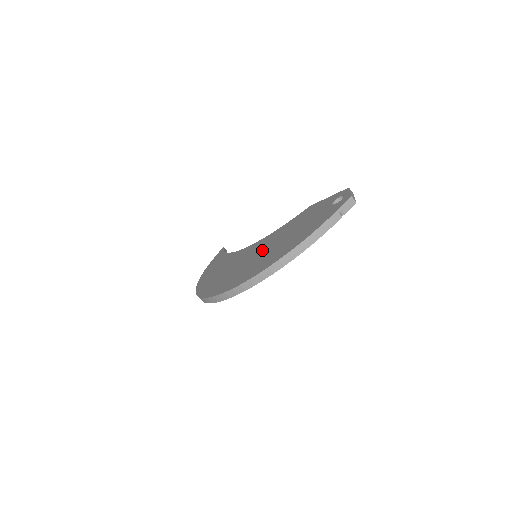
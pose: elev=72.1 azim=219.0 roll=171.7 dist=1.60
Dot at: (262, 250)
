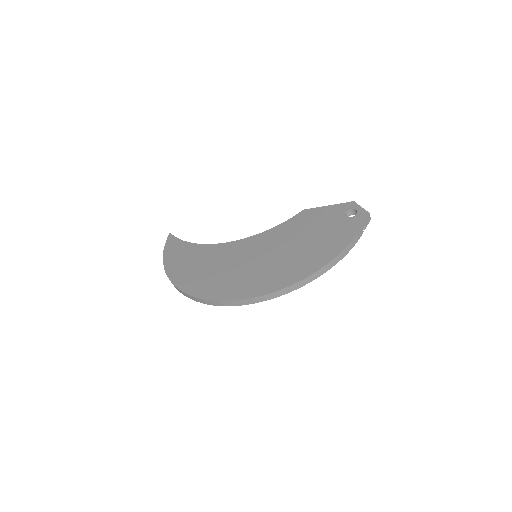
Dot at: (270, 252)
